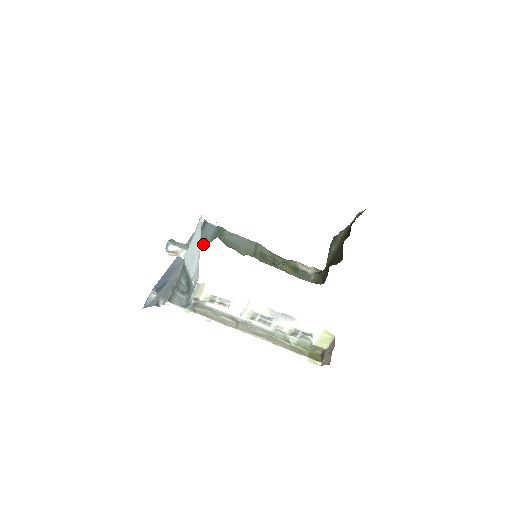
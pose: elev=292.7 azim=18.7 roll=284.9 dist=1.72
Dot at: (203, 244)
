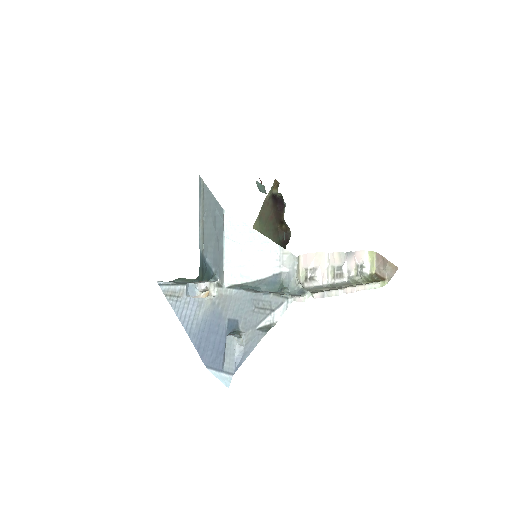
Dot at: occluded
